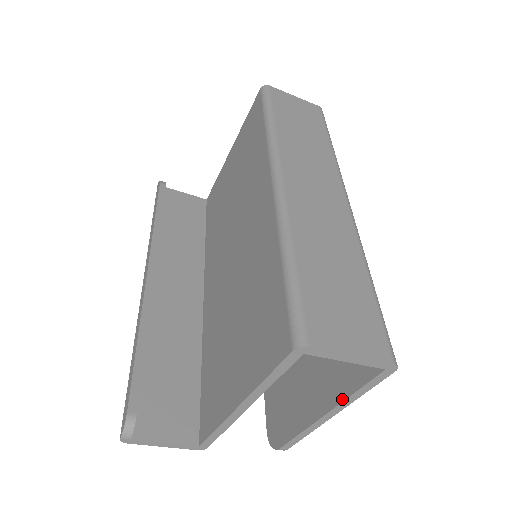
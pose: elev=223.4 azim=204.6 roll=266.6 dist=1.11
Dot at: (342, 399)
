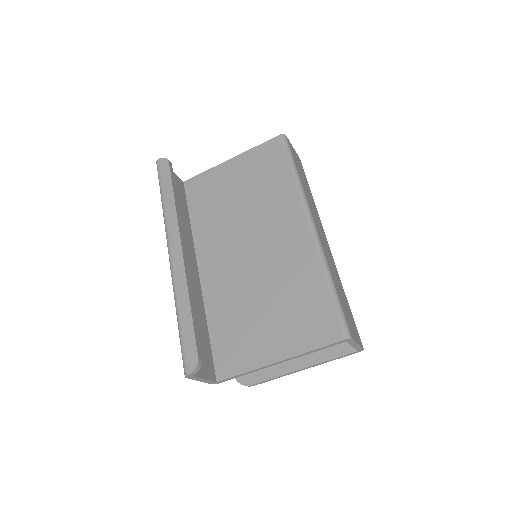
Dot at: (320, 362)
